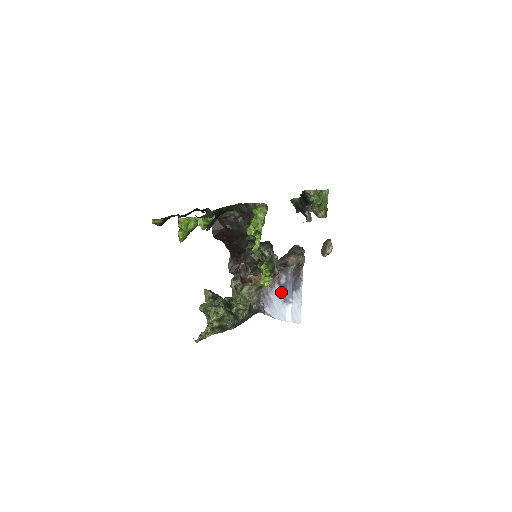
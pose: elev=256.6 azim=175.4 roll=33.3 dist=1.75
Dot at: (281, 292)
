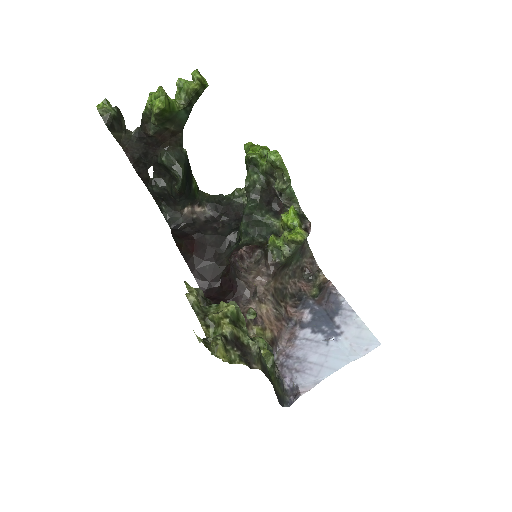
Dot at: (313, 332)
